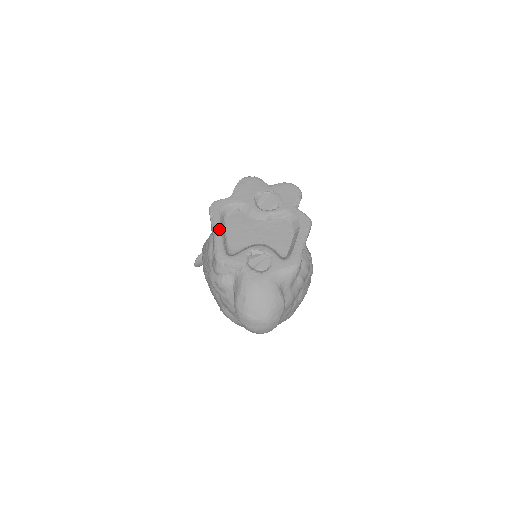
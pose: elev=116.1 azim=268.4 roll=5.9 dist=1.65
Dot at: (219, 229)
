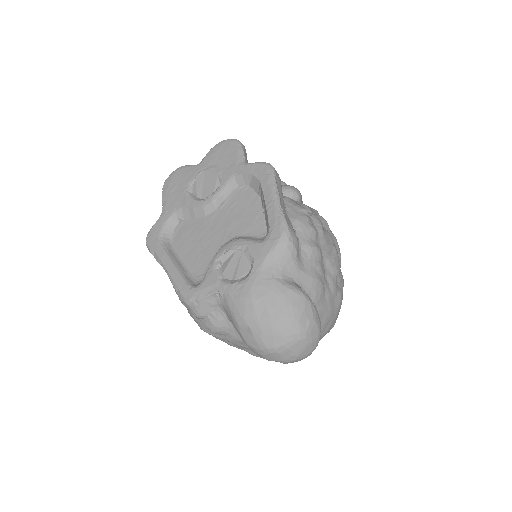
Dot at: (168, 262)
